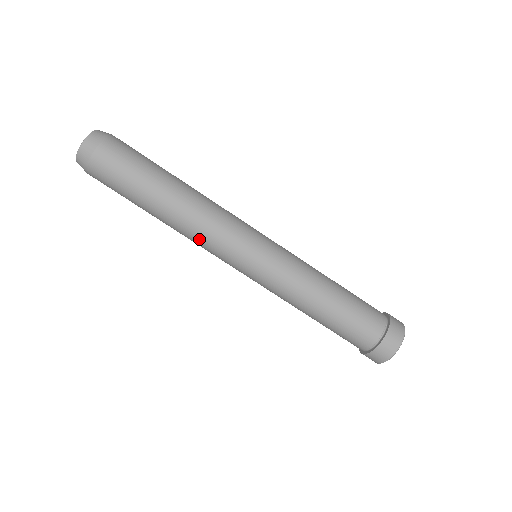
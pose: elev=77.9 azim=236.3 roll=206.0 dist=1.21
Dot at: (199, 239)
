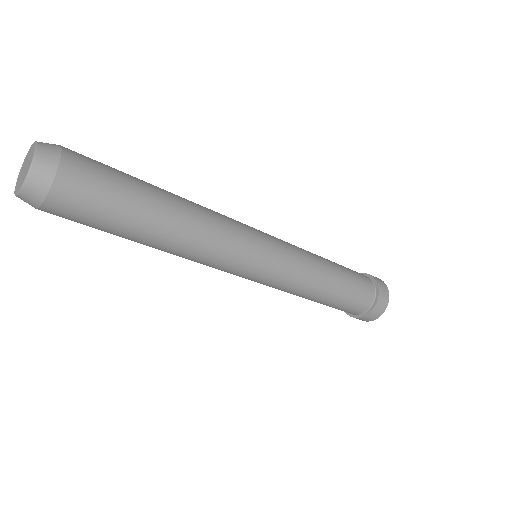
Dot at: (197, 262)
